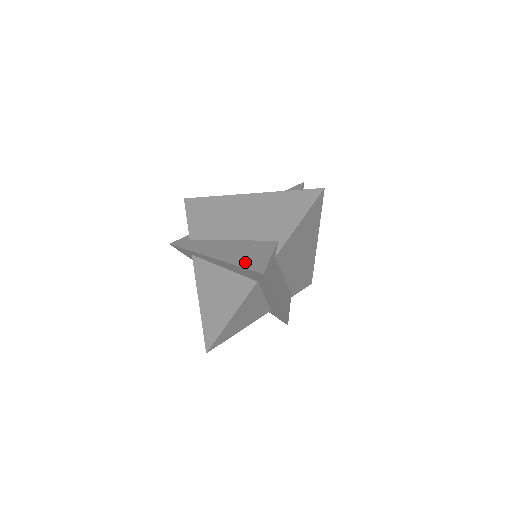
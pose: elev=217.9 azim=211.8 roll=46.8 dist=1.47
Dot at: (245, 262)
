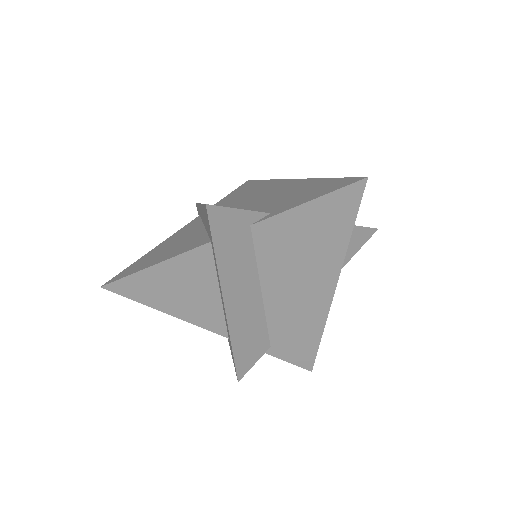
Dot at: occluded
